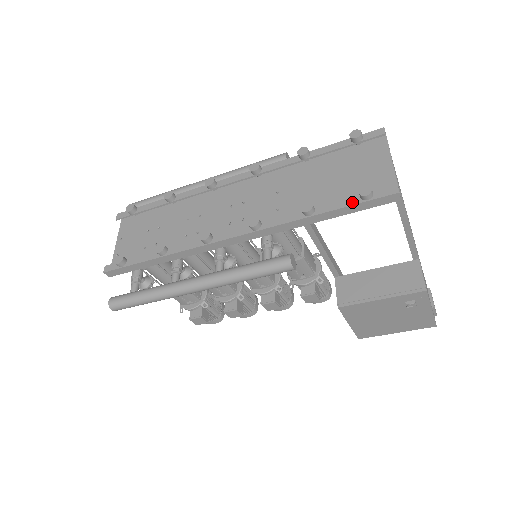
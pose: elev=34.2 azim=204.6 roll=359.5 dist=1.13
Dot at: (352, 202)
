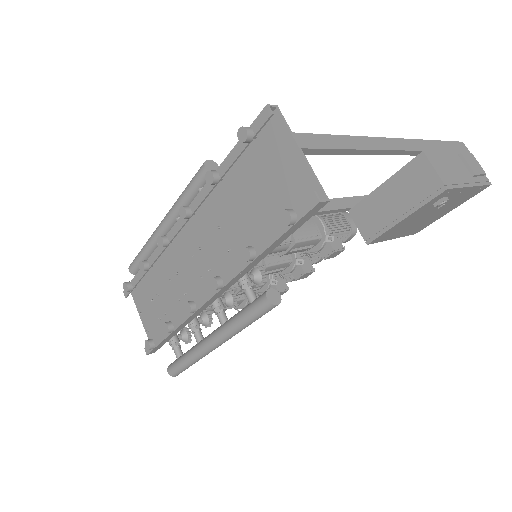
Dot at: (282, 229)
